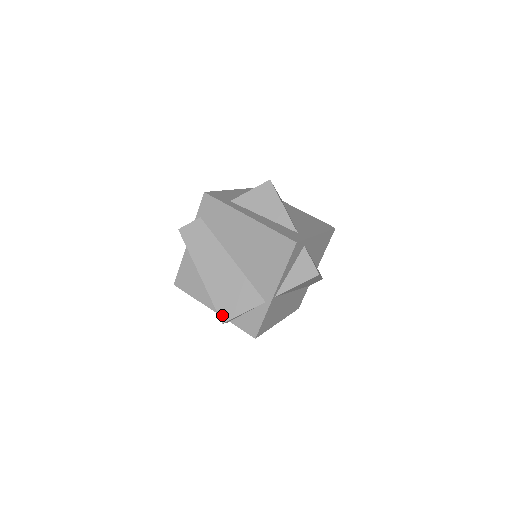
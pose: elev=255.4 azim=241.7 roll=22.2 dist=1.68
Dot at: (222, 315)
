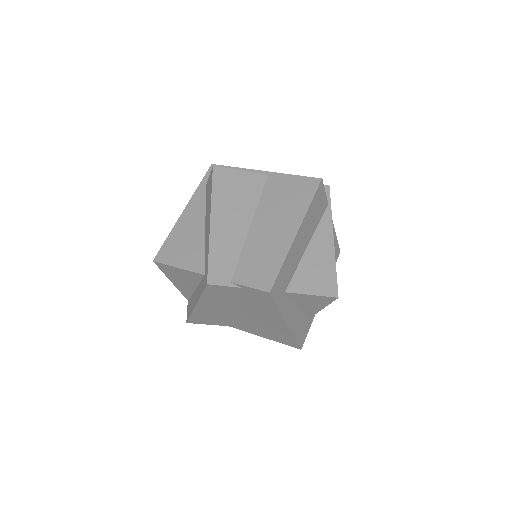
Dot at: (191, 321)
